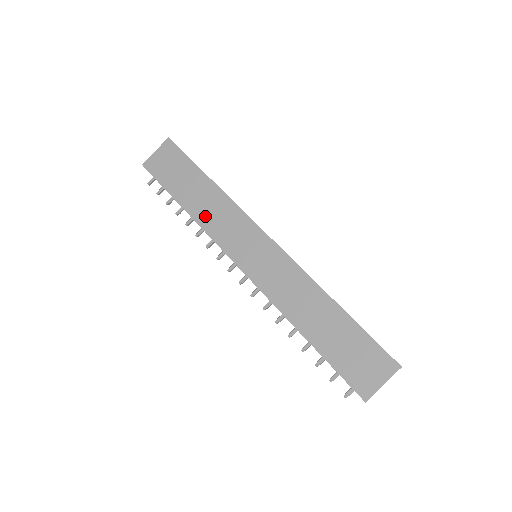
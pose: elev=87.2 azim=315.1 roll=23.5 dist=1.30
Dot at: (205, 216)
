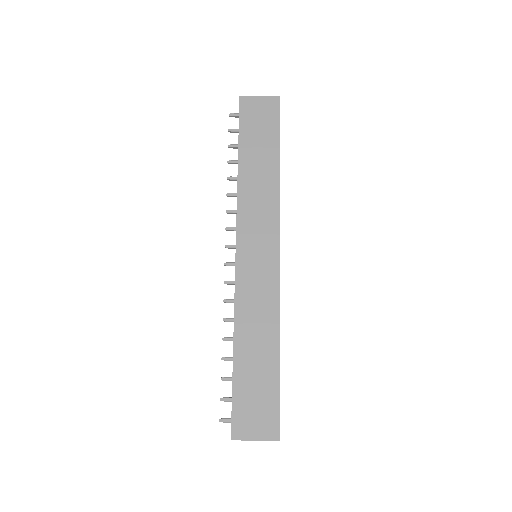
Dot at: (249, 188)
